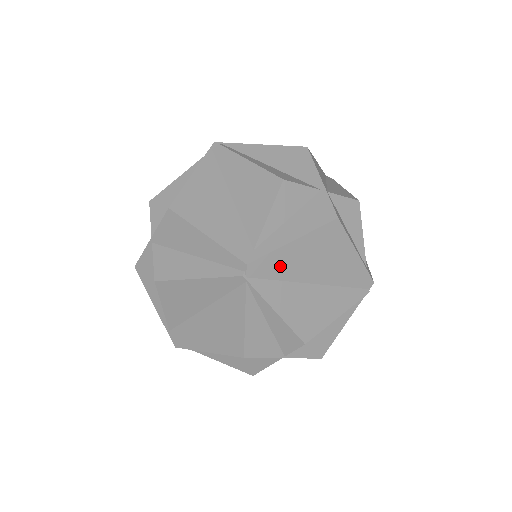
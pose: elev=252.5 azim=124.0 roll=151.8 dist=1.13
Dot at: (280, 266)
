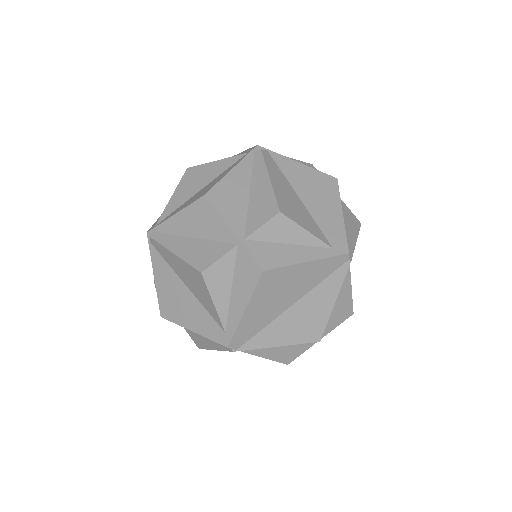
Dot at: (253, 326)
